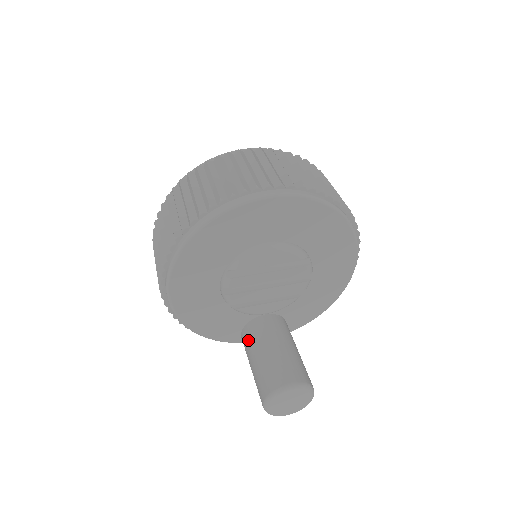
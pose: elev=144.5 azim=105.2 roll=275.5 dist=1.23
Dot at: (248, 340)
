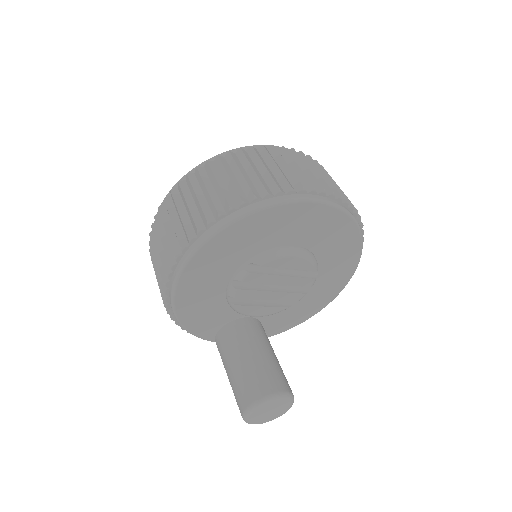
Dot at: (230, 340)
